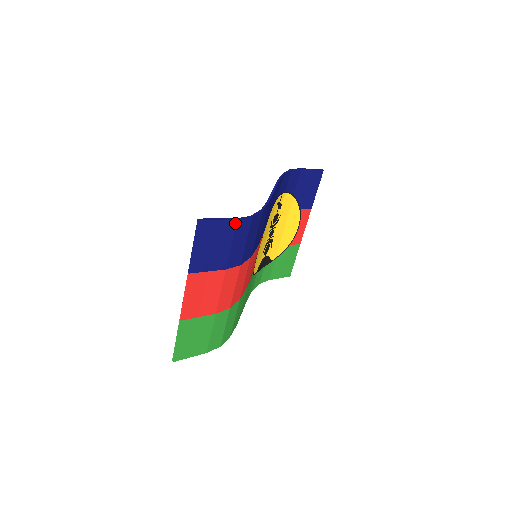
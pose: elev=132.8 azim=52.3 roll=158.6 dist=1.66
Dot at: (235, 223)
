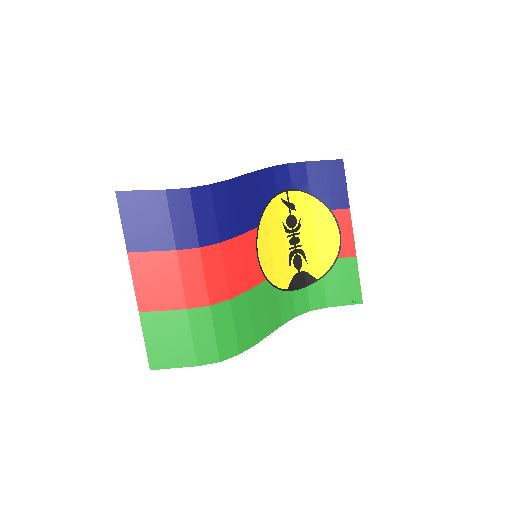
Dot at: (165, 194)
